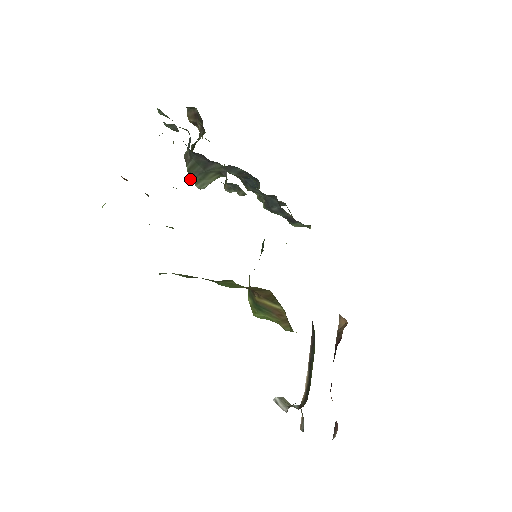
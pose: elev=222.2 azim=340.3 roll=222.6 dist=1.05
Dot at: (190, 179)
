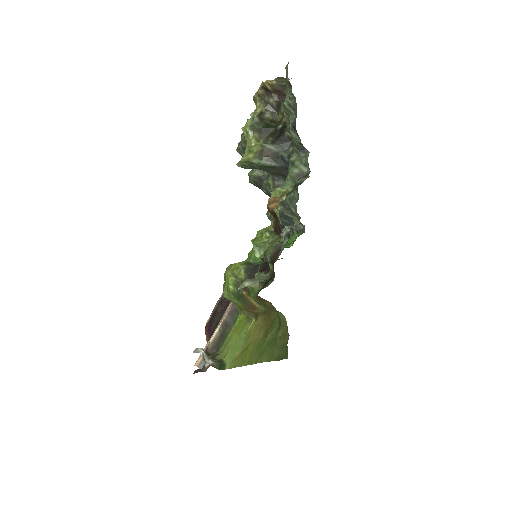
Dot at: (245, 162)
